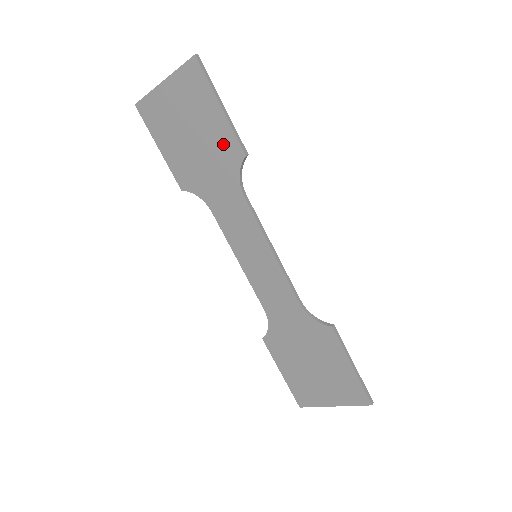
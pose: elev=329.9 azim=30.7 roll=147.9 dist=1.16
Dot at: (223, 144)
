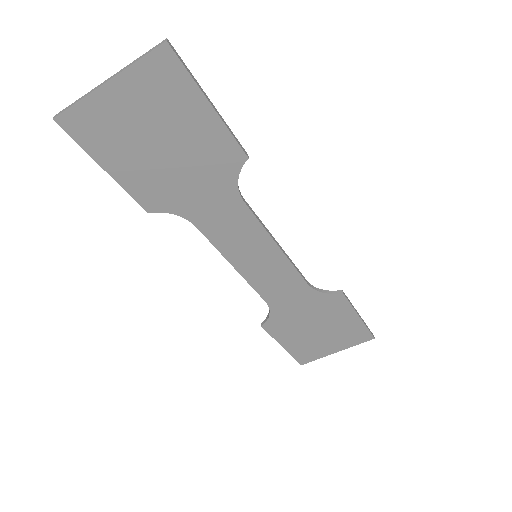
Dot at: (214, 150)
